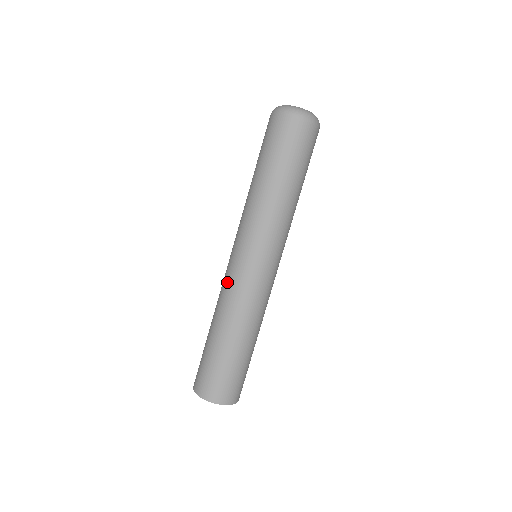
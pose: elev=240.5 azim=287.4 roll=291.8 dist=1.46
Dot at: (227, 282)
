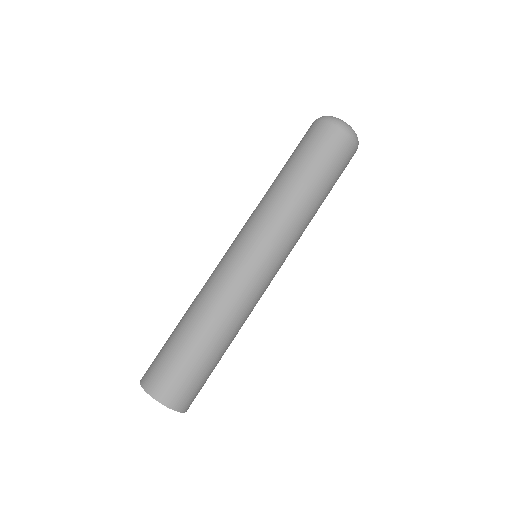
Dot at: (215, 269)
